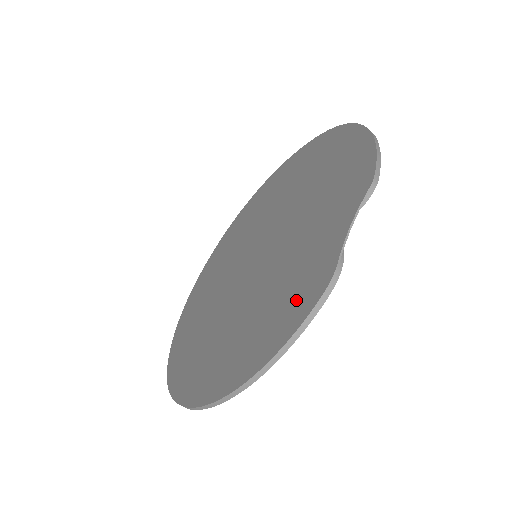
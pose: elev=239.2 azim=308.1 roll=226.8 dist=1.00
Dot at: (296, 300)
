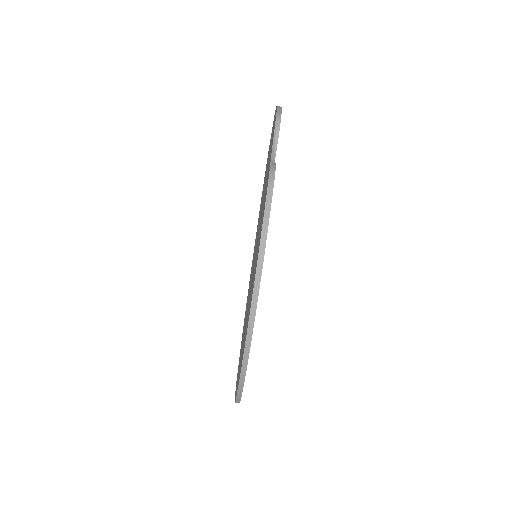
Dot at: (262, 219)
